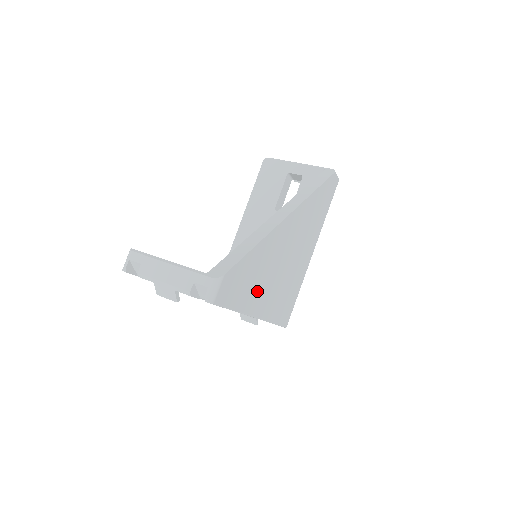
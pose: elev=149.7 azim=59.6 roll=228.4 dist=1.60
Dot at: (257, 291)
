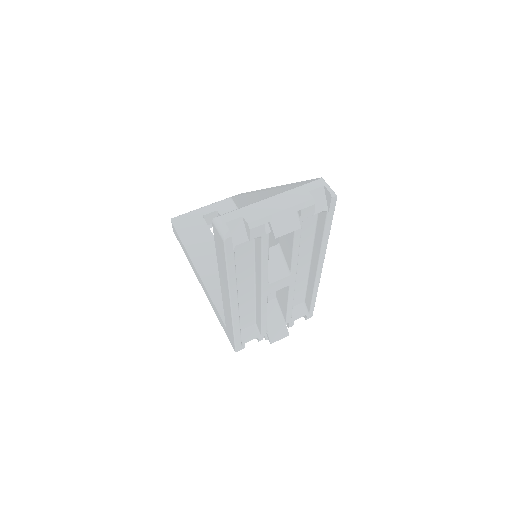
Dot at: occluded
